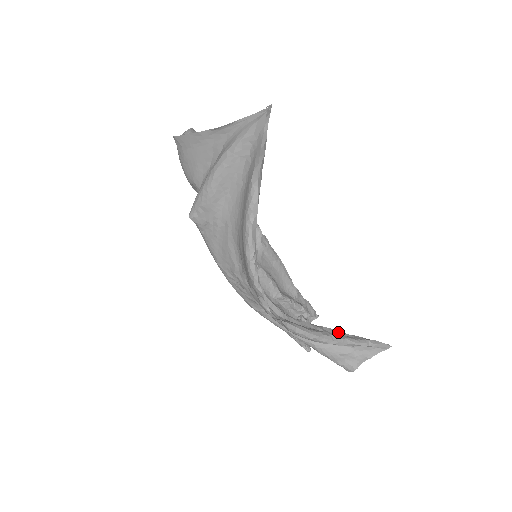
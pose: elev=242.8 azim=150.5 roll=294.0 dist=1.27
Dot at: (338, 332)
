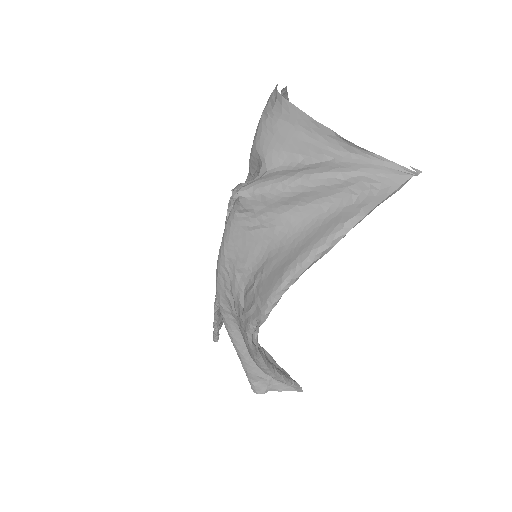
Dot at: (274, 360)
